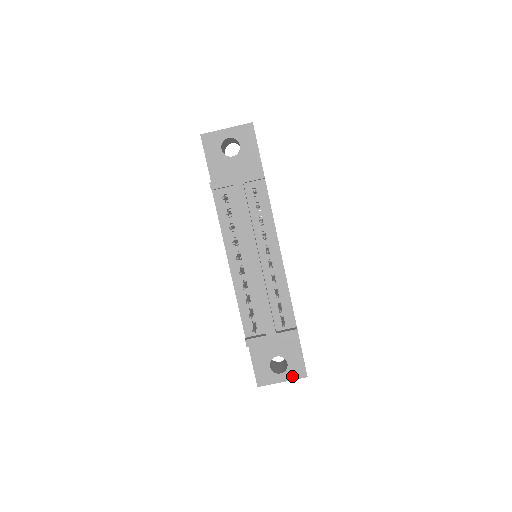
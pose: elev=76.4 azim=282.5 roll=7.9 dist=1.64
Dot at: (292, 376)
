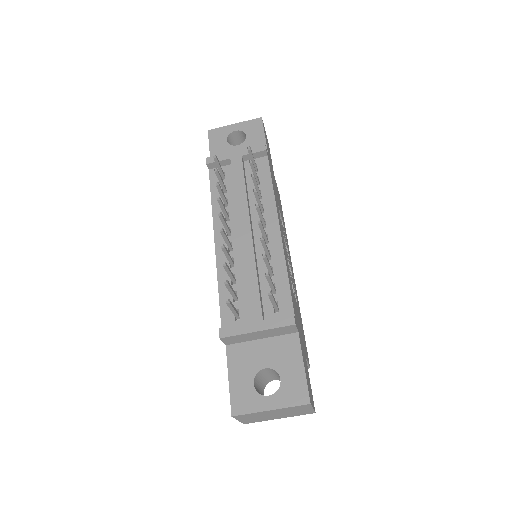
Dot at: (286, 401)
